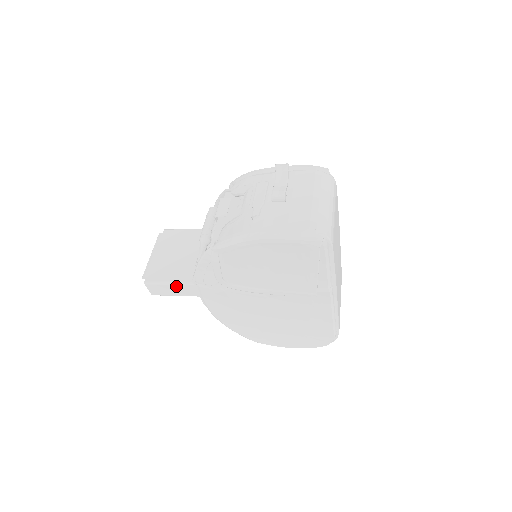
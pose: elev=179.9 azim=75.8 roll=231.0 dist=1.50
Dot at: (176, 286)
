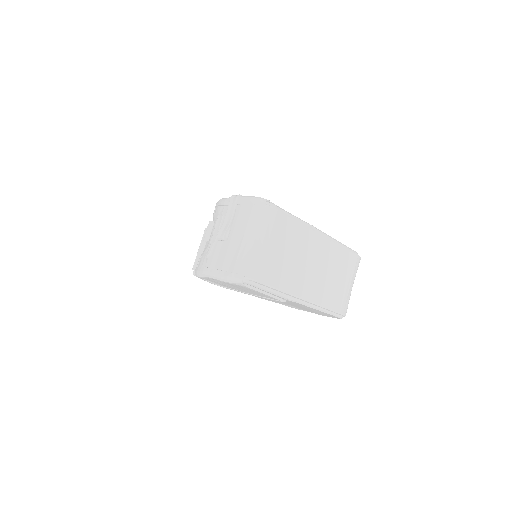
Dot at: occluded
